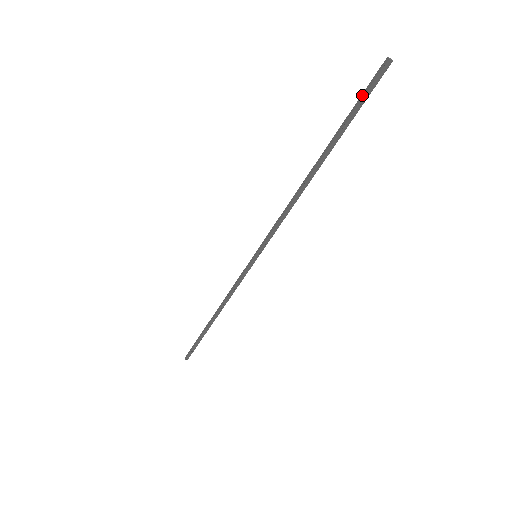
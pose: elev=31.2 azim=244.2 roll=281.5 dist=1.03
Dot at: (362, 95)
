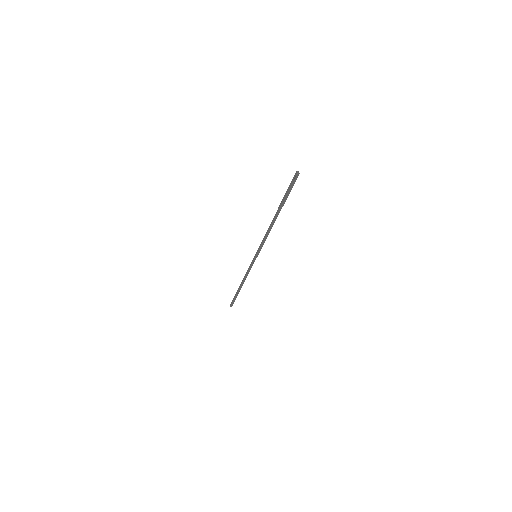
Dot at: (289, 187)
